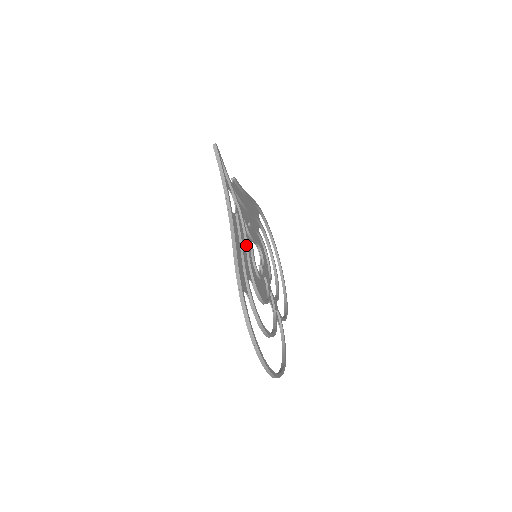
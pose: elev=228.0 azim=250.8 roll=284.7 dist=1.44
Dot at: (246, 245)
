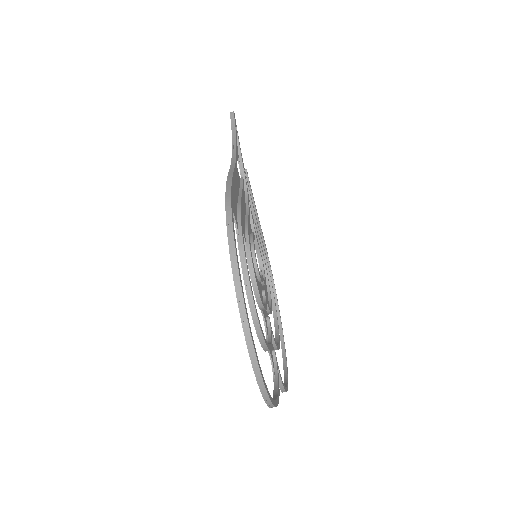
Dot at: (246, 215)
